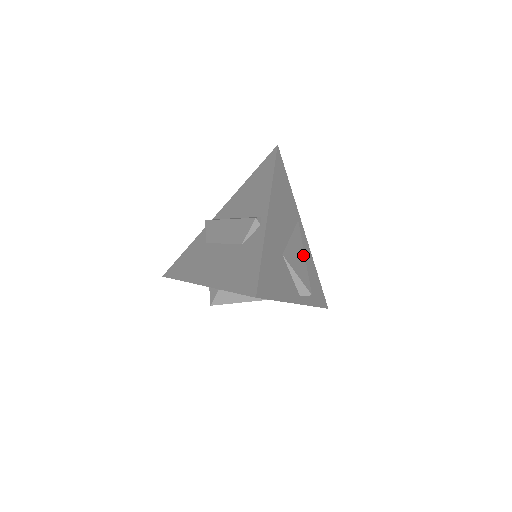
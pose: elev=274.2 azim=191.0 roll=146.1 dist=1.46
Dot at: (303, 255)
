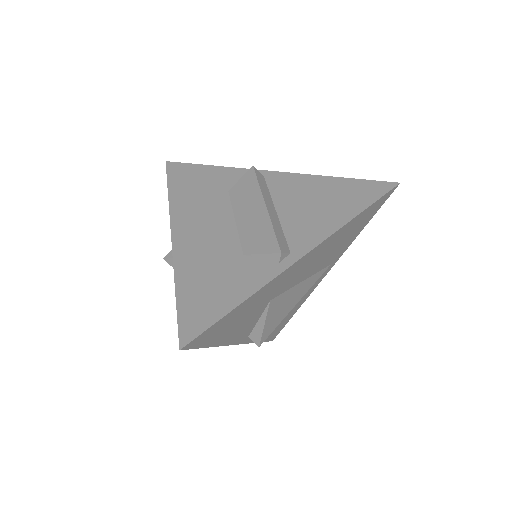
Dot at: (295, 303)
